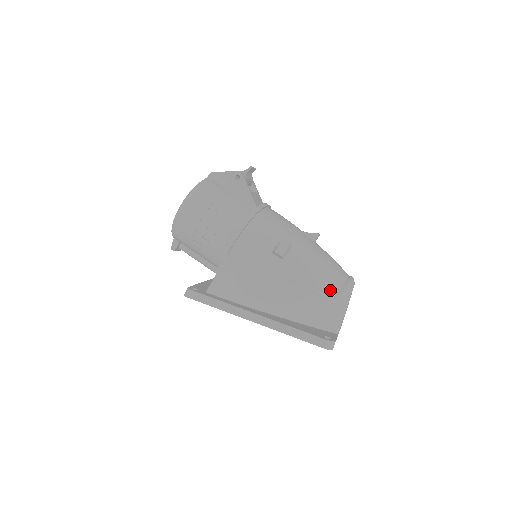
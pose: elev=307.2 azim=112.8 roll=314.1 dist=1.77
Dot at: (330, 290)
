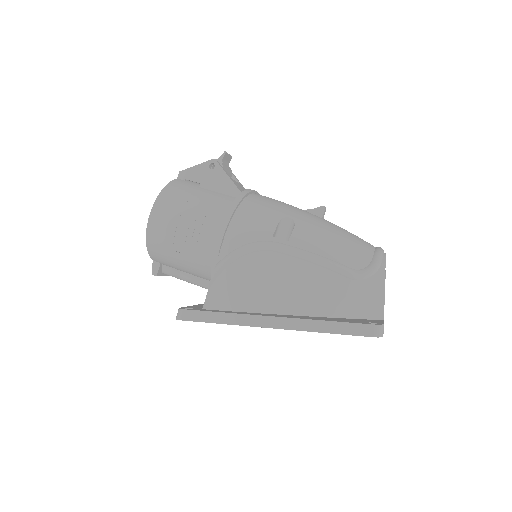
Dot at: (358, 265)
